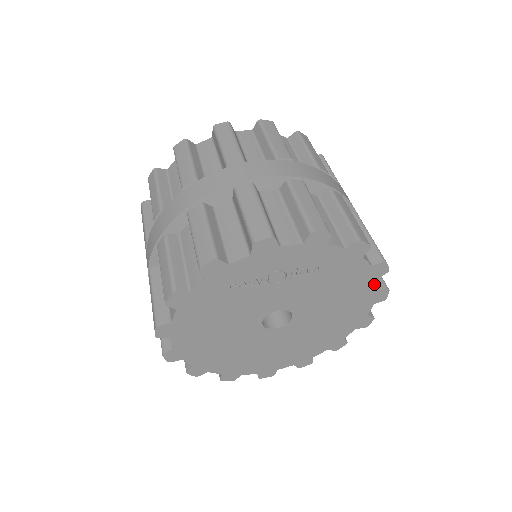
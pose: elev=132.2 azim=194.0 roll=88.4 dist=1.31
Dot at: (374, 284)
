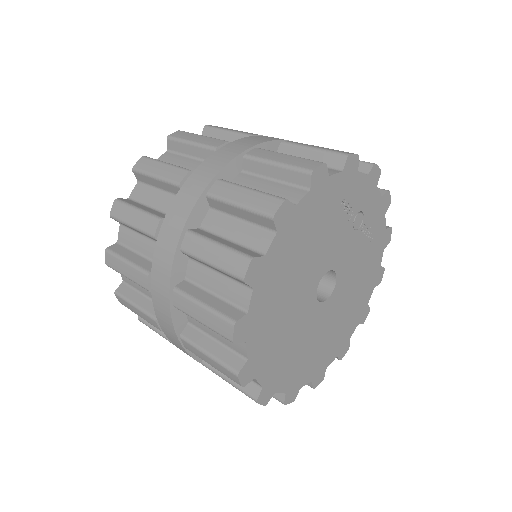
Dot at: (370, 293)
